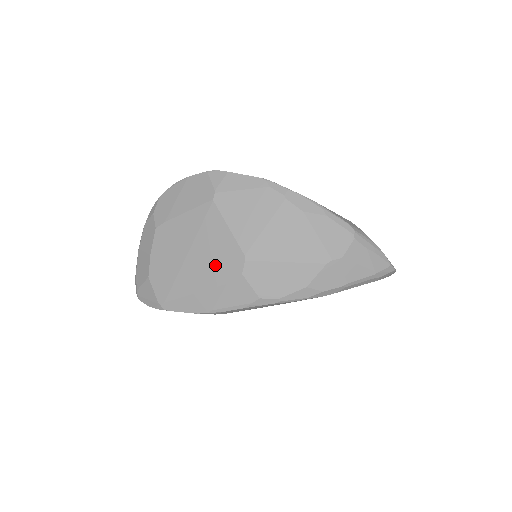
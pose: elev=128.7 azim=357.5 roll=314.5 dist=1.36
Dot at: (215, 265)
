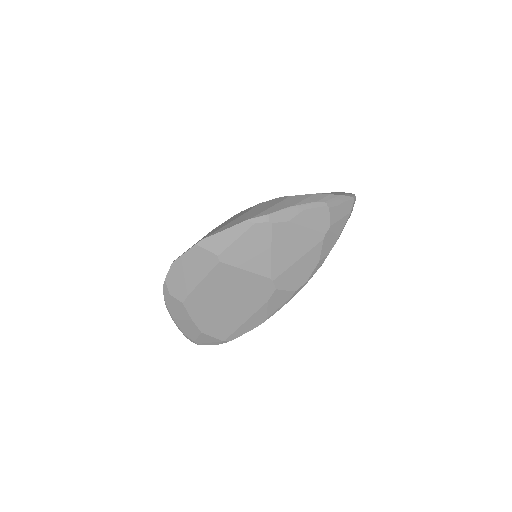
Dot at: (251, 297)
